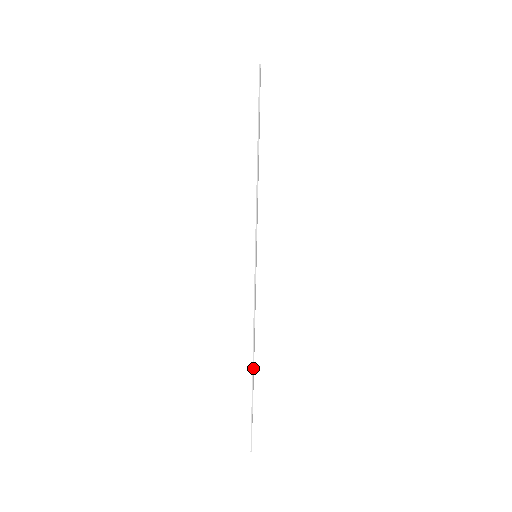
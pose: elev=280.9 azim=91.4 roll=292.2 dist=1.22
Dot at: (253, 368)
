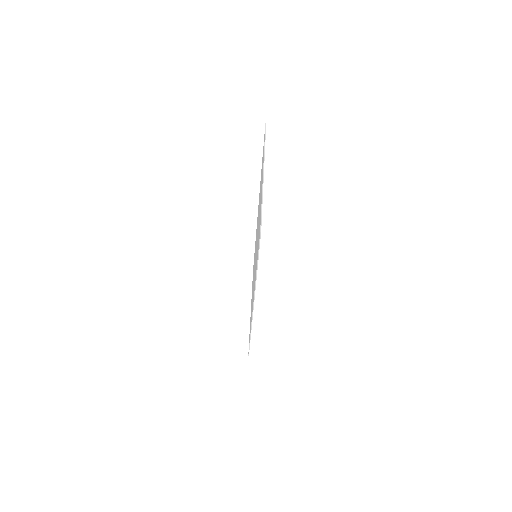
Dot at: occluded
